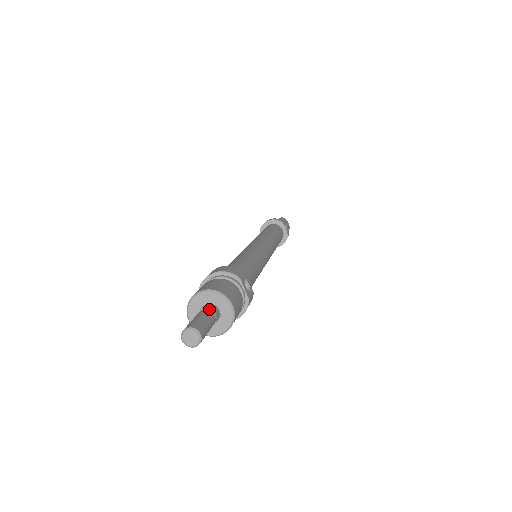
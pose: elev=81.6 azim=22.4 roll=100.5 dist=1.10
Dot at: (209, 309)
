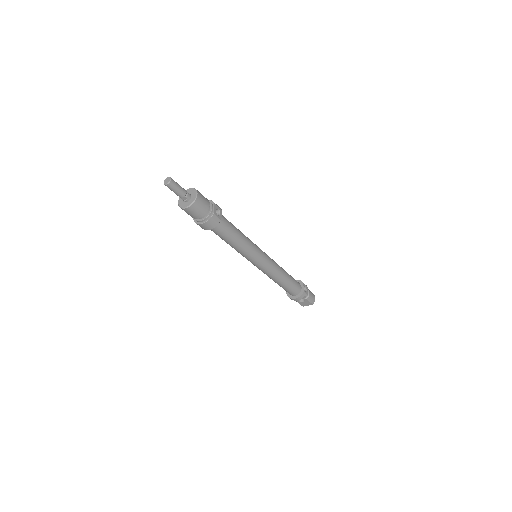
Dot at: (186, 191)
